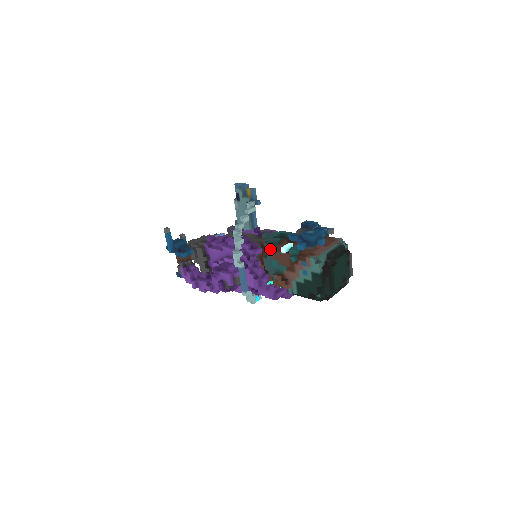
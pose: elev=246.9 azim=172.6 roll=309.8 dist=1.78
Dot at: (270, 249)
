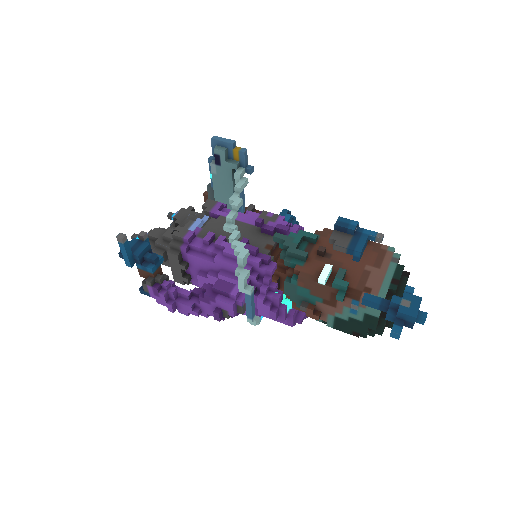
Dot at: (296, 271)
